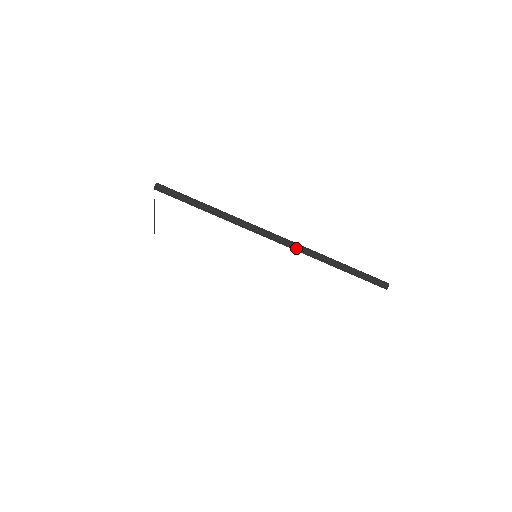
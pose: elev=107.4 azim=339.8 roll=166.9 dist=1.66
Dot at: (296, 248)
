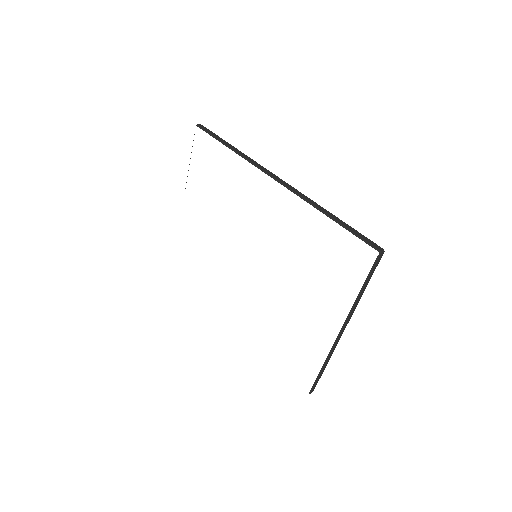
Dot at: (293, 190)
